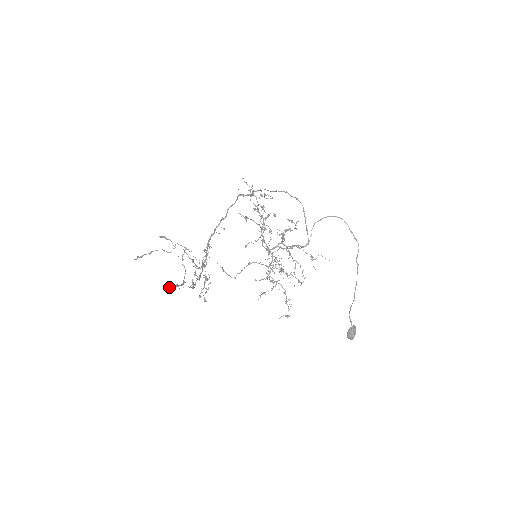
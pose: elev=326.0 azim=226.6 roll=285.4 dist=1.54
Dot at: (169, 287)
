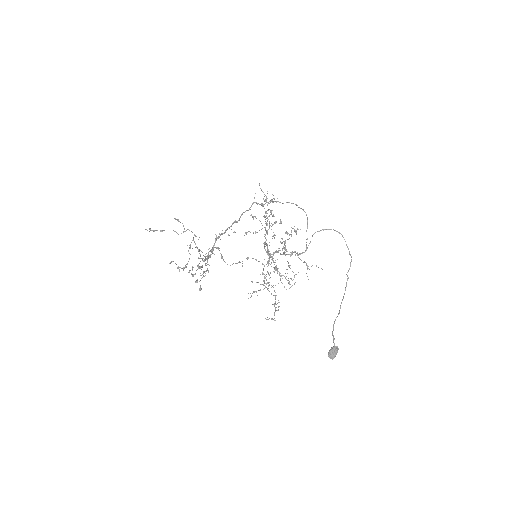
Dot at: (170, 262)
